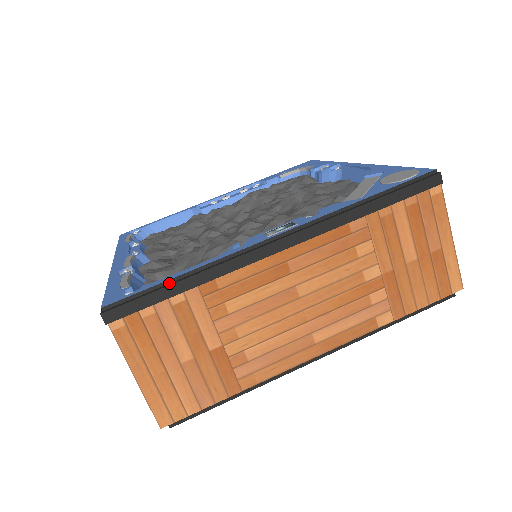
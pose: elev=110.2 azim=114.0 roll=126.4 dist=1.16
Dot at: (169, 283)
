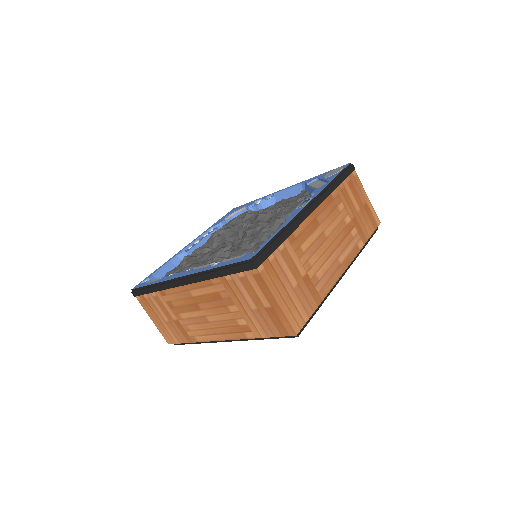
Dot at: (275, 238)
